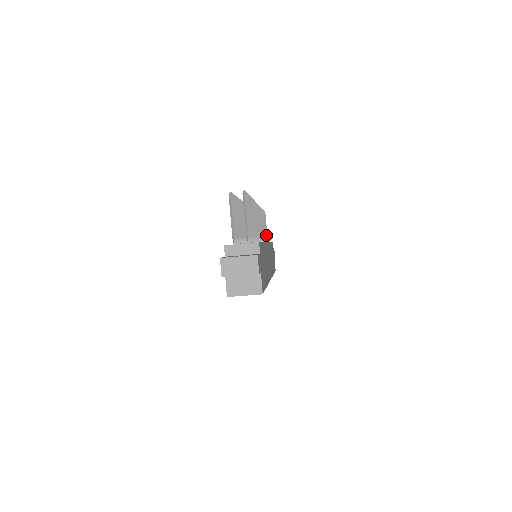
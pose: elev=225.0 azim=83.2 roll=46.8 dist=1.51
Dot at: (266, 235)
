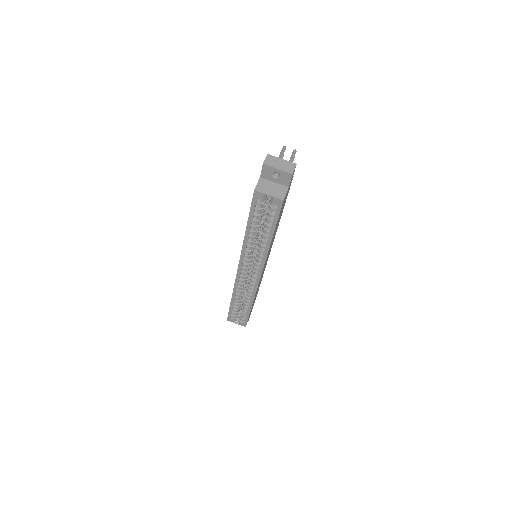
Dot at: occluded
